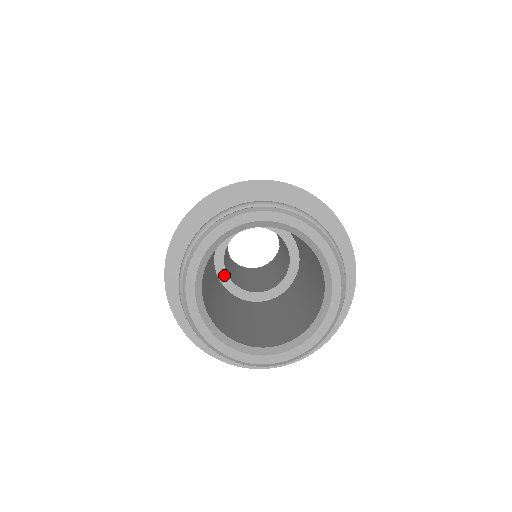
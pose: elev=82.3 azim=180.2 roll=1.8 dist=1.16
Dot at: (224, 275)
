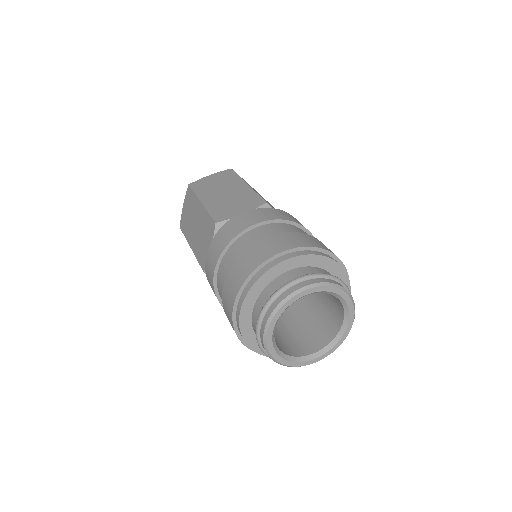
Dot at: occluded
